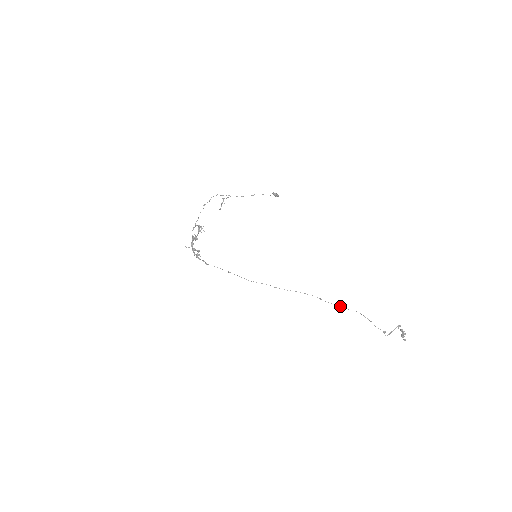
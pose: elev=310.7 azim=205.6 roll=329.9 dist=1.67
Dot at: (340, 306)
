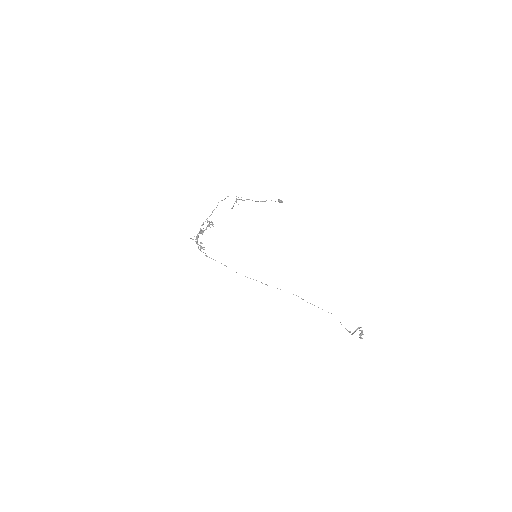
Dot at: (318, 307)
